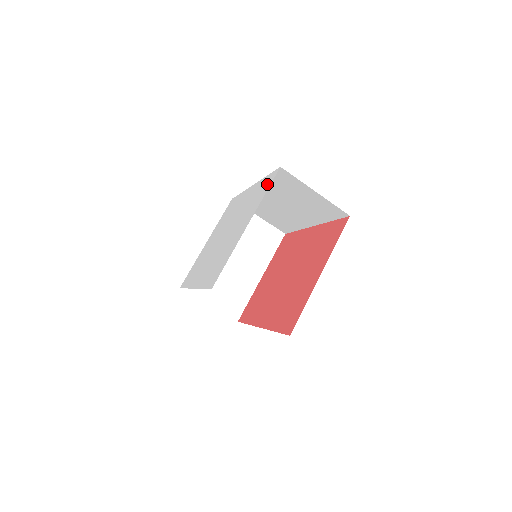
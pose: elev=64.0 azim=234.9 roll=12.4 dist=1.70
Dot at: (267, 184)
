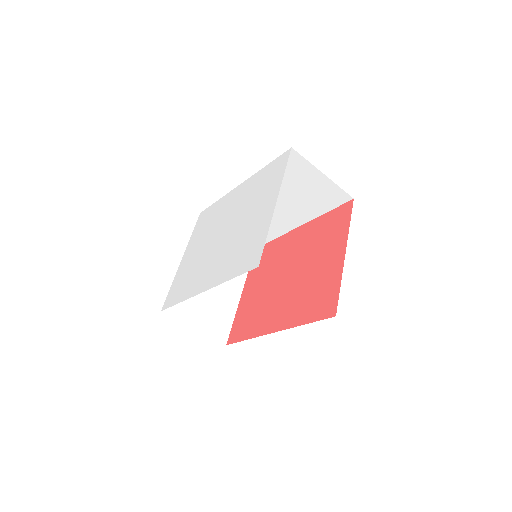
Dot at: (279, 166)
